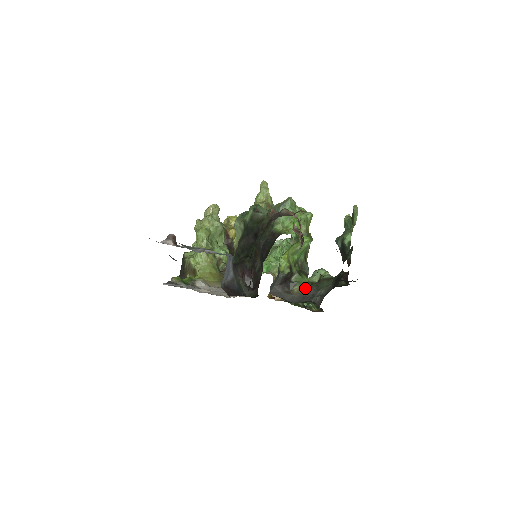
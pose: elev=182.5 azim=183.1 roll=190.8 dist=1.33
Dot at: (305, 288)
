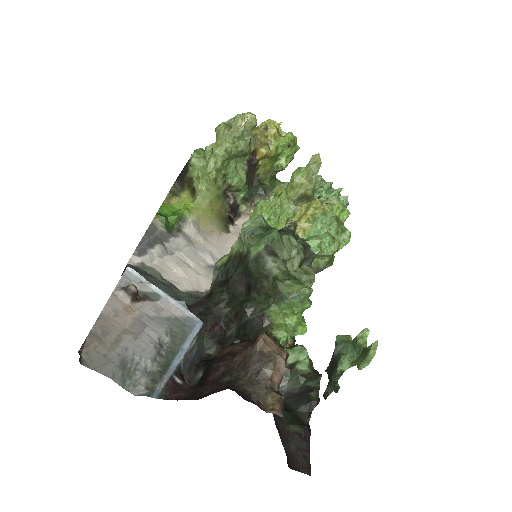
Dot at: occluded
